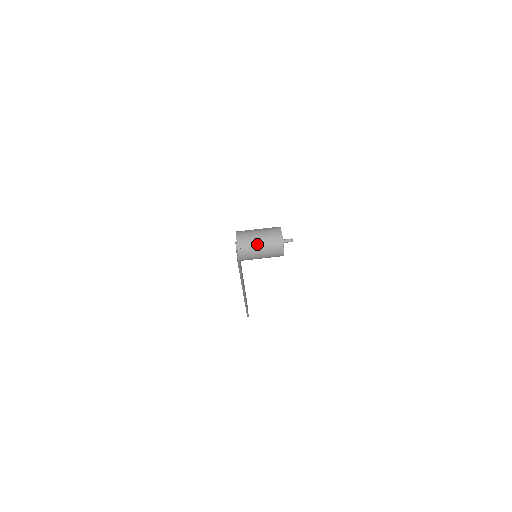
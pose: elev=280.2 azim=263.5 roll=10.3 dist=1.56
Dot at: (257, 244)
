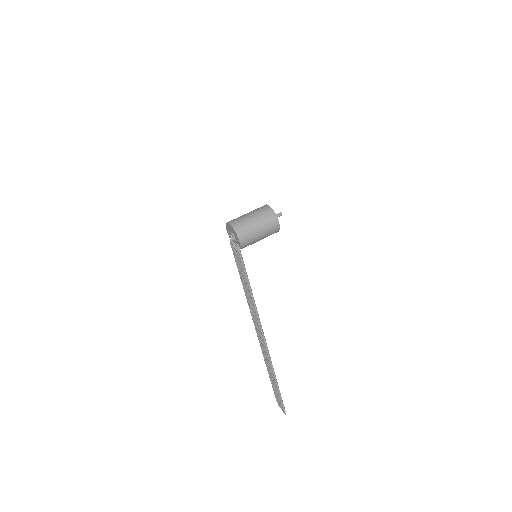
Dot at: (250, 219)
